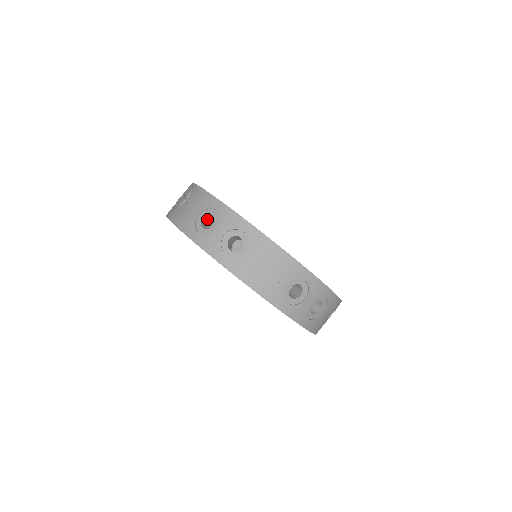
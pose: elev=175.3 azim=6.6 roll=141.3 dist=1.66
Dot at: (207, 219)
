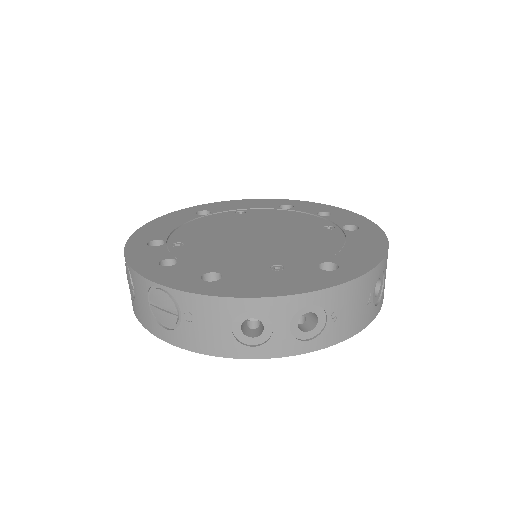
Dot at: occluded
